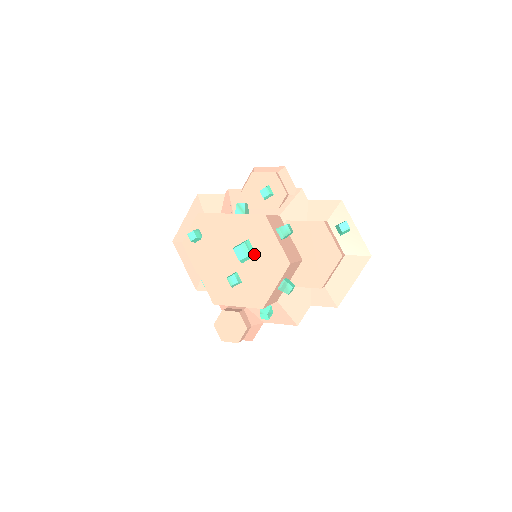
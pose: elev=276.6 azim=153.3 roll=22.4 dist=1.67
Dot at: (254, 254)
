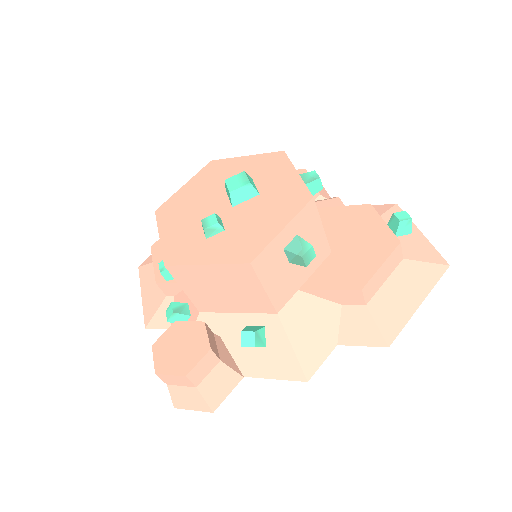
Dot at: (256, 189)
